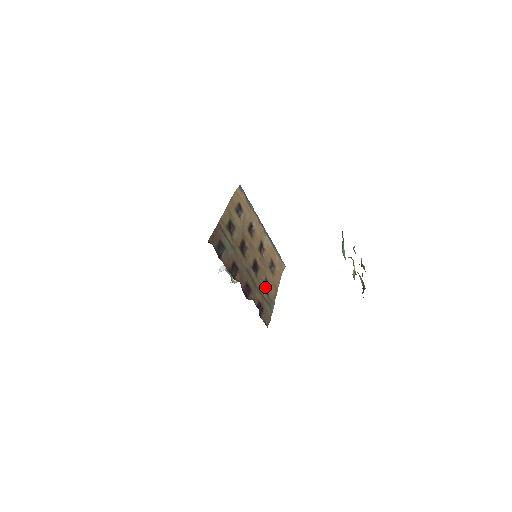
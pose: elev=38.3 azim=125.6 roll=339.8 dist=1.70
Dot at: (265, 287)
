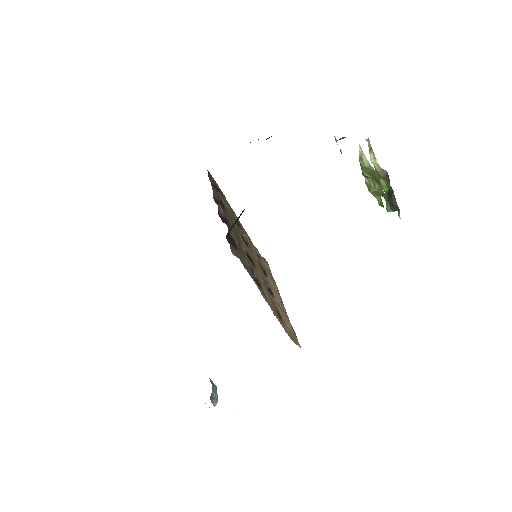
Dot at: (254, 278)
